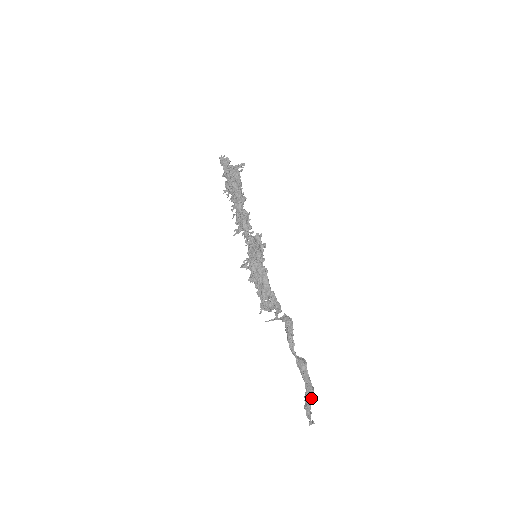
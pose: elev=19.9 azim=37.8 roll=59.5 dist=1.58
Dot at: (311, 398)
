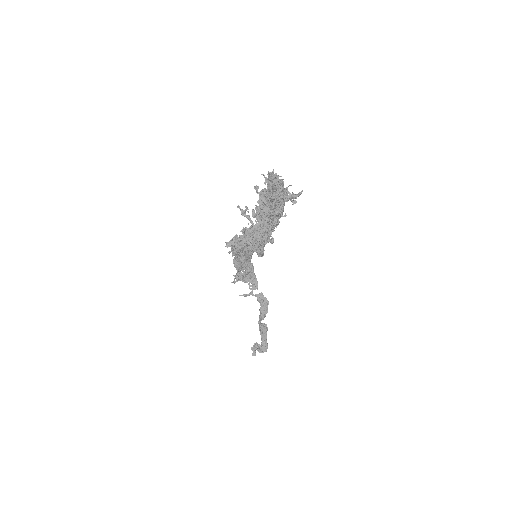
Dot at: occluded
